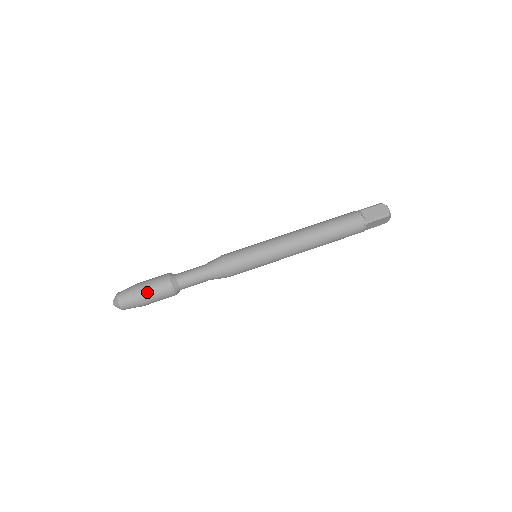
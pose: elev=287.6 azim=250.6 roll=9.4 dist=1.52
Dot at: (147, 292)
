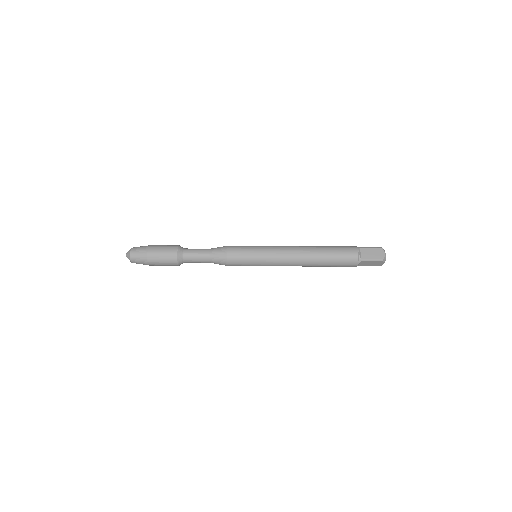
Dot at: (155, 255)
